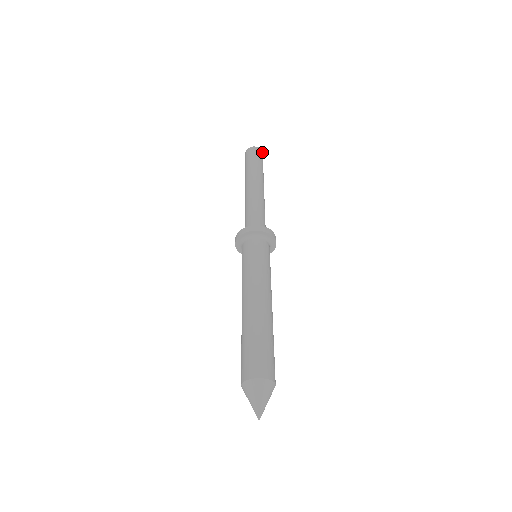
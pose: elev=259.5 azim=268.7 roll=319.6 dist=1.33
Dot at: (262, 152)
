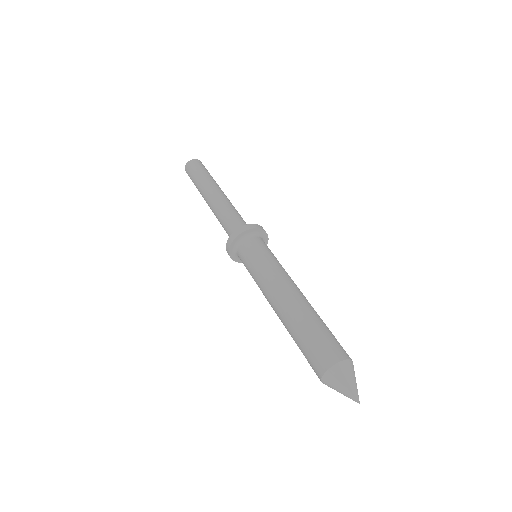
Dot at: (196, 160)
